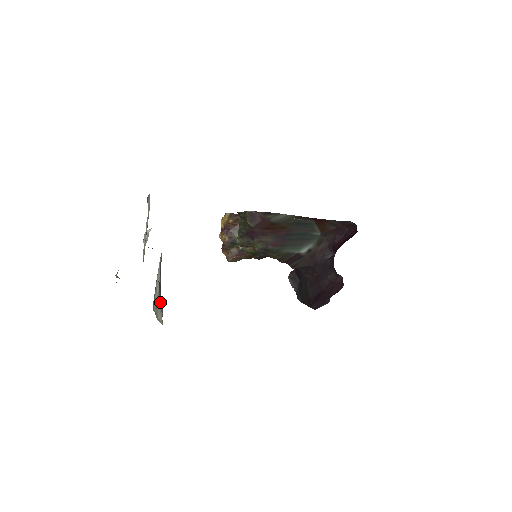
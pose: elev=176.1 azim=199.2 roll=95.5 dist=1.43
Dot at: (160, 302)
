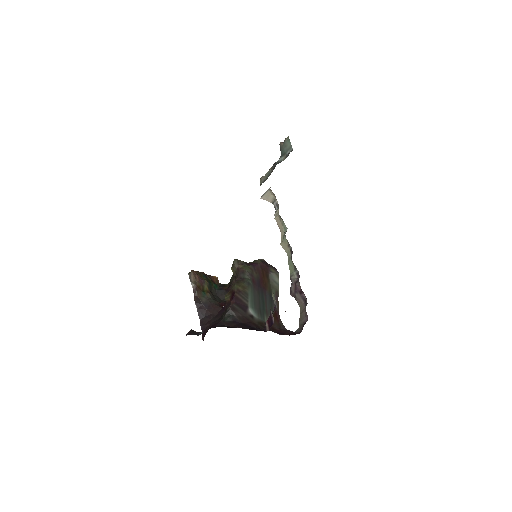
Dot at: occluded
